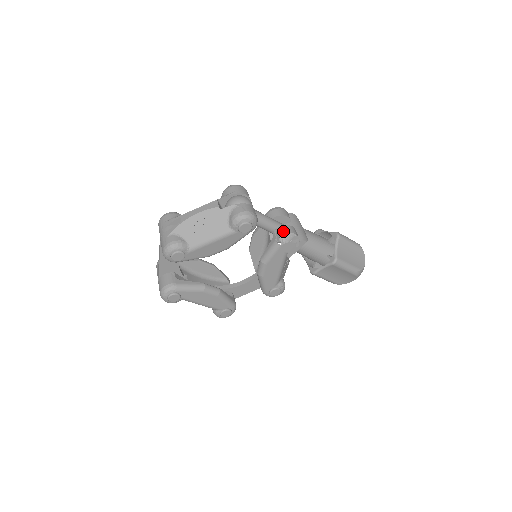
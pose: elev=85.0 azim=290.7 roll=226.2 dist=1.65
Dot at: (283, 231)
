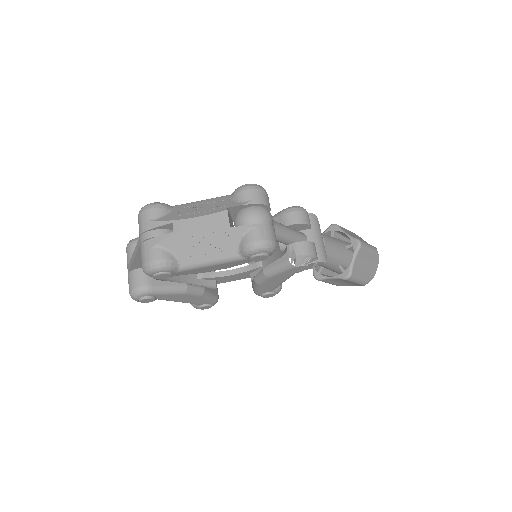
Dot at: (301, 251)
